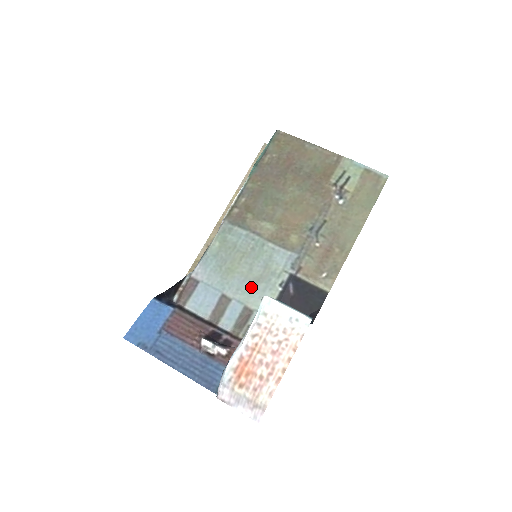
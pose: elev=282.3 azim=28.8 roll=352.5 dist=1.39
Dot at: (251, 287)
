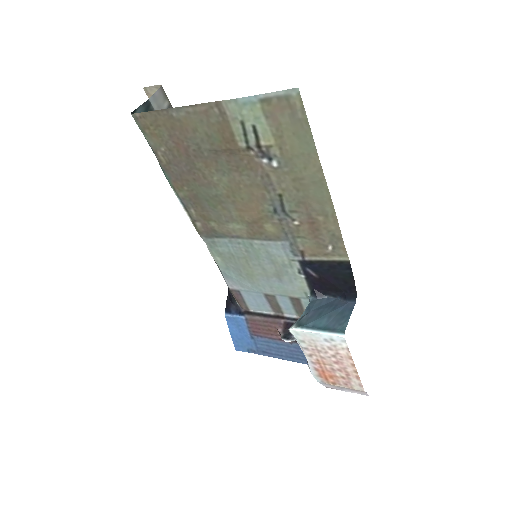
Dot at: (279, 283)
